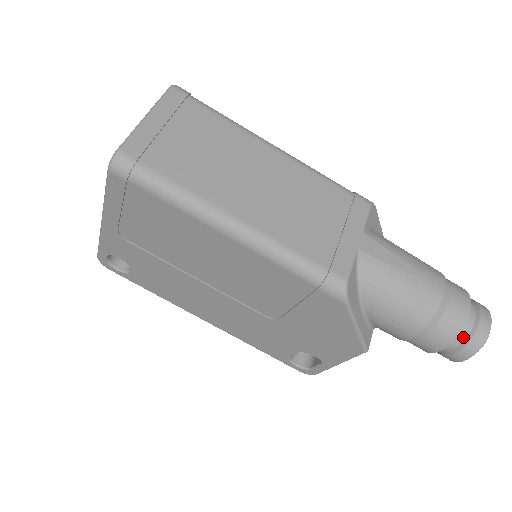
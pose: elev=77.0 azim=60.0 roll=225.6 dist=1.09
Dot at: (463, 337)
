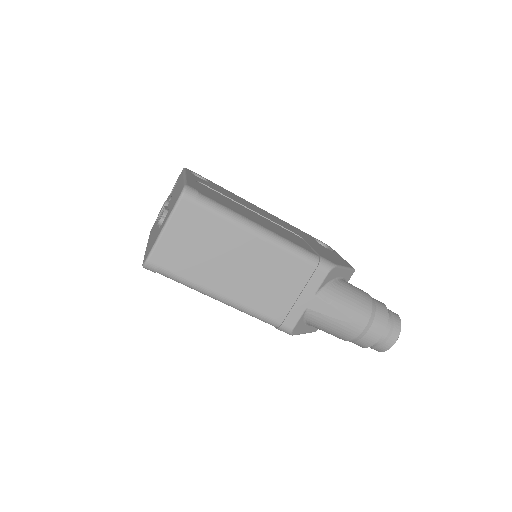
Dot at: (374, 345)
